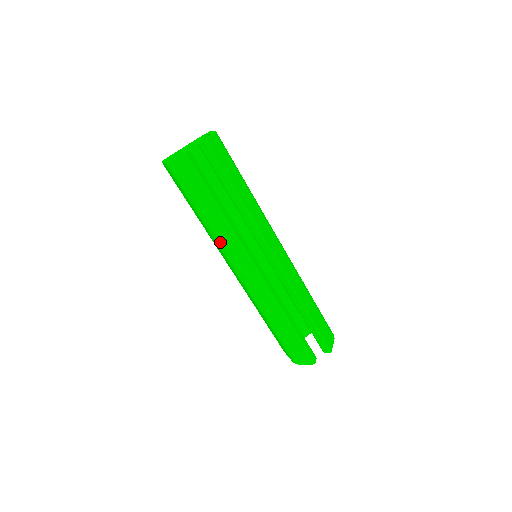
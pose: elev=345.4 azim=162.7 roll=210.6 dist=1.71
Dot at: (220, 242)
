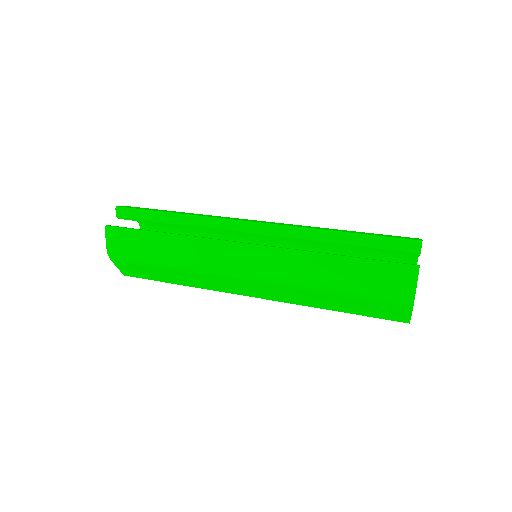
Dot at: (198, 264)
